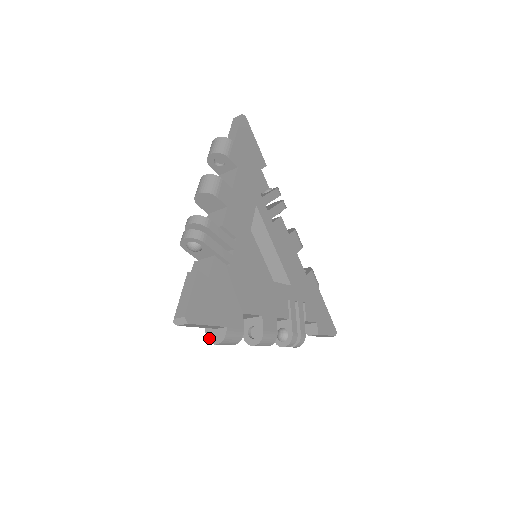
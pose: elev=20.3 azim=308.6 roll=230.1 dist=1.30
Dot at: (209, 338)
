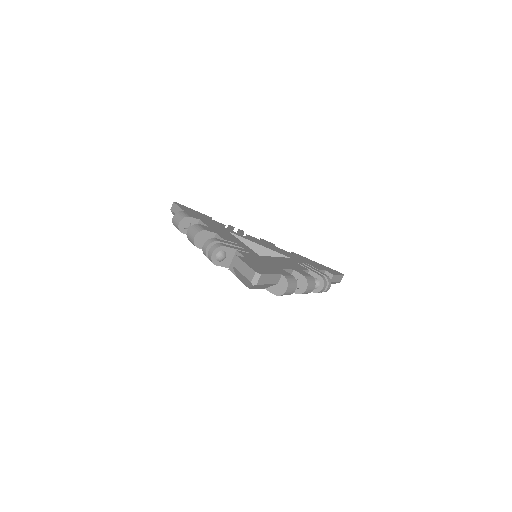
Dot at: (279, 294)
